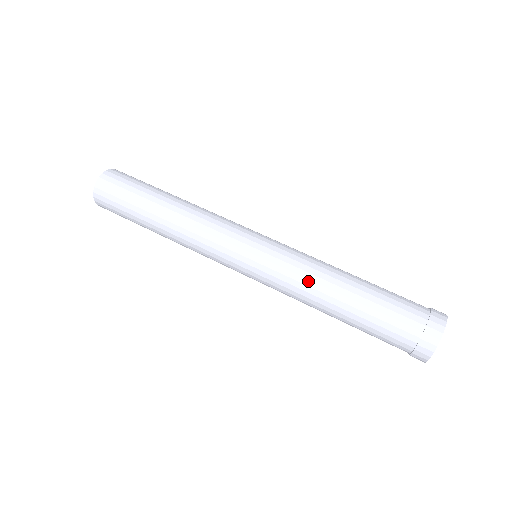
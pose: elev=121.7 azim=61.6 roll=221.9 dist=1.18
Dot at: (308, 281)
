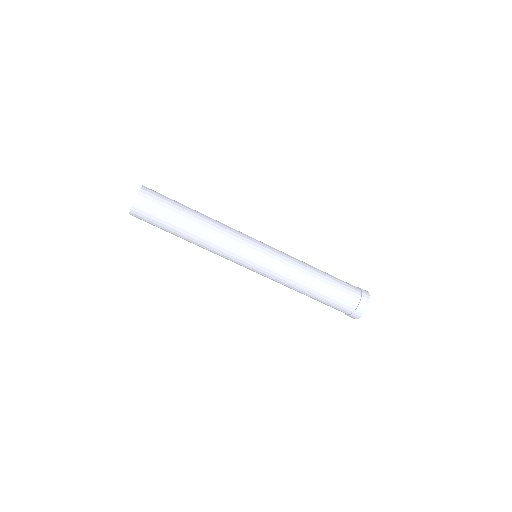
Dot at: (286, 286)
